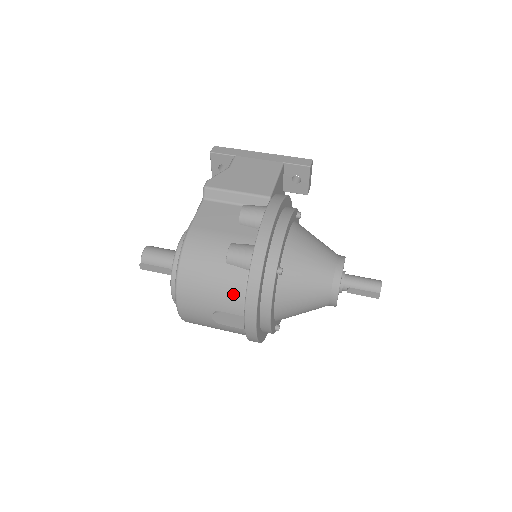
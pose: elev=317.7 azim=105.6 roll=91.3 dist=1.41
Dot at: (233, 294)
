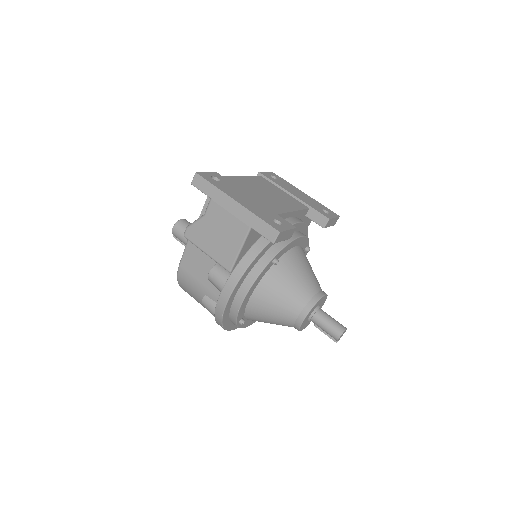
Dot at: occluded
